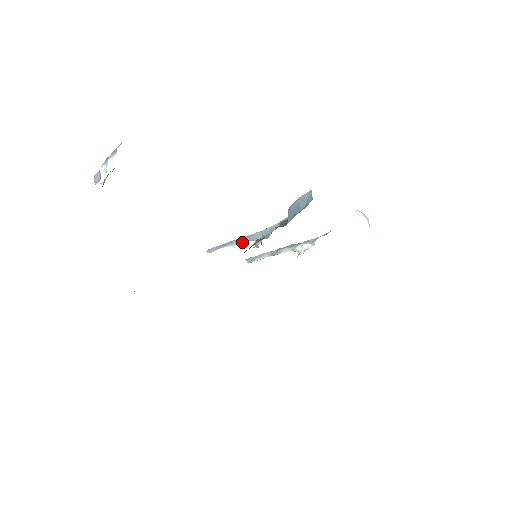
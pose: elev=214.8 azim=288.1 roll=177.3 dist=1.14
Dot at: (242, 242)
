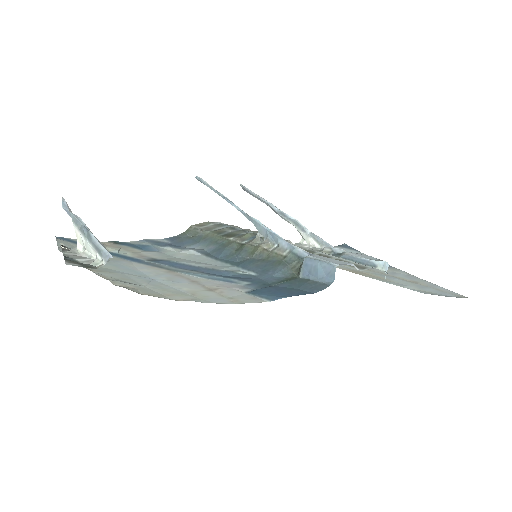
Dot at: (241, 212)
